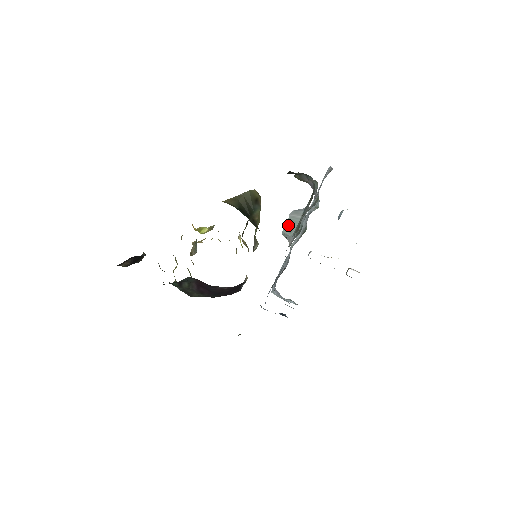
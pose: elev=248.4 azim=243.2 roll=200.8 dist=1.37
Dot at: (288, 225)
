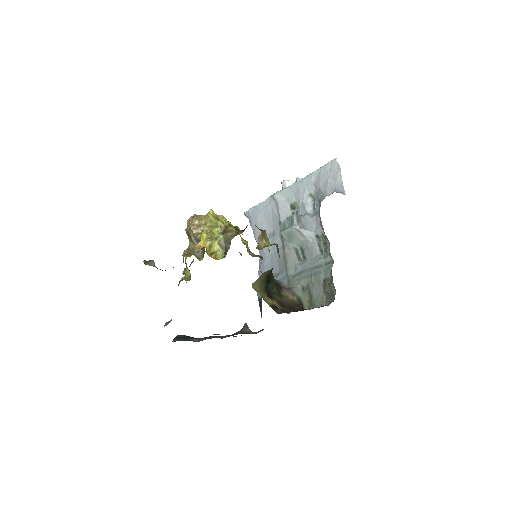
Dot at: (288, 235)
